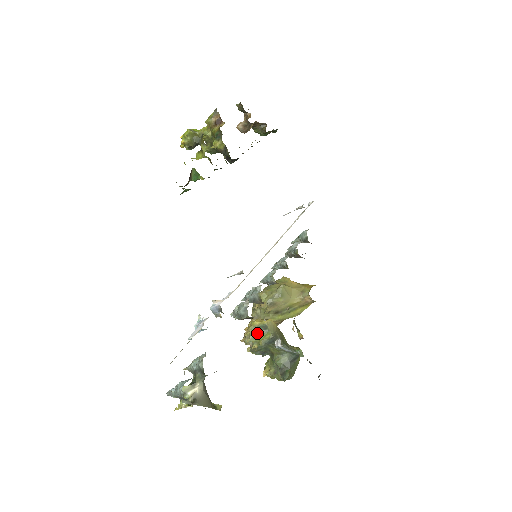
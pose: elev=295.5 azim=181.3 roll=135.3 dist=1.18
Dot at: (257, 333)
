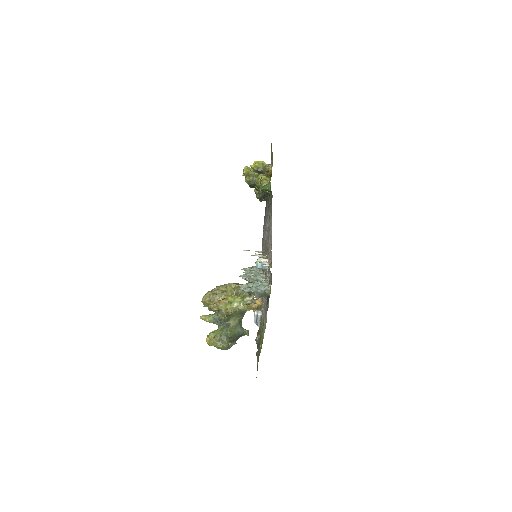
Dot at: occluded
